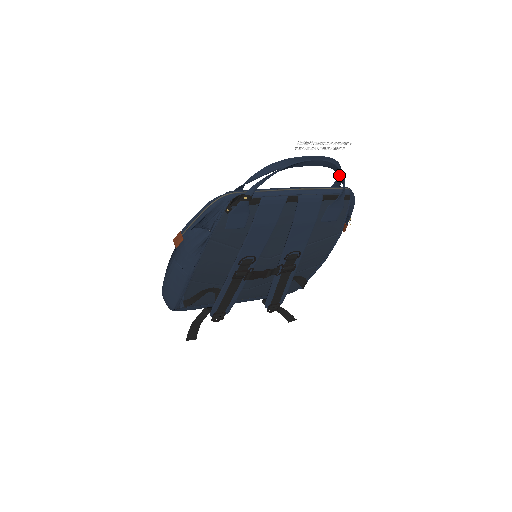
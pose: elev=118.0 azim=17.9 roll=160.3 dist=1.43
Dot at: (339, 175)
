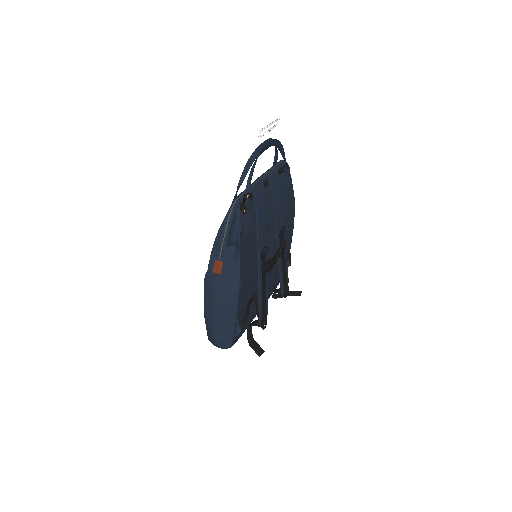
Dot at: (279, 149)
